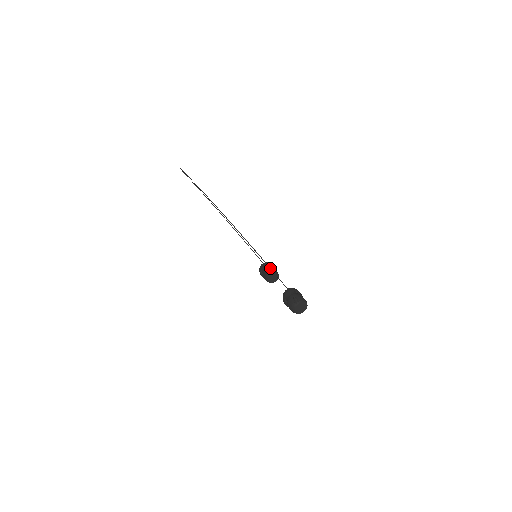
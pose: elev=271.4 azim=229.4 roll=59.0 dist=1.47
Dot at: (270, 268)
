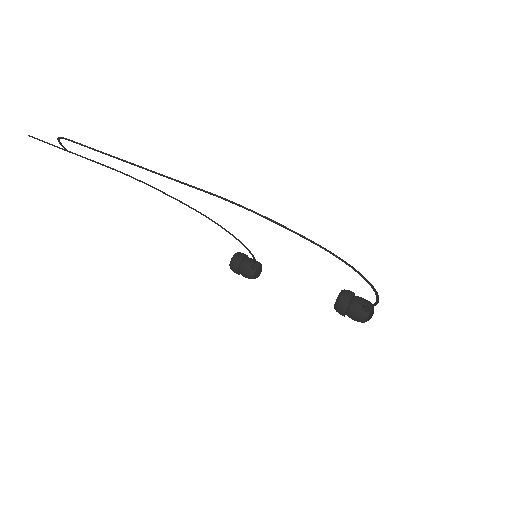
Dot at: (371, 286)
